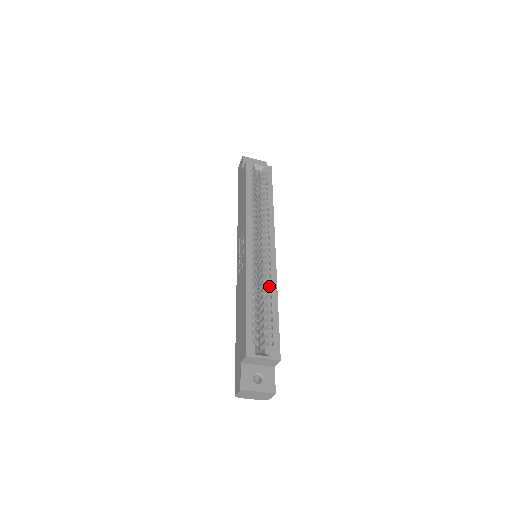
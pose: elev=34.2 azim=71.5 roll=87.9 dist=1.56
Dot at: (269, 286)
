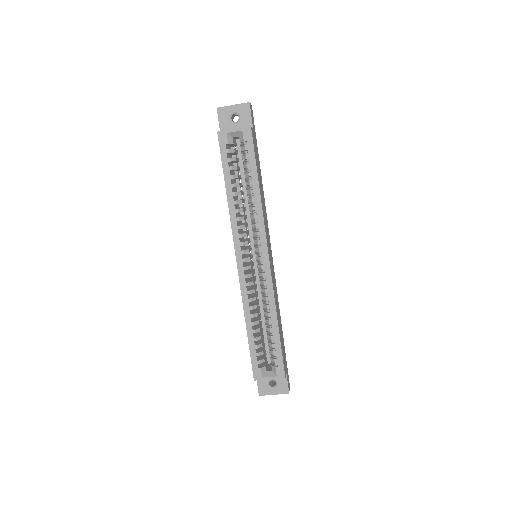
Dot at: (267, 306)
